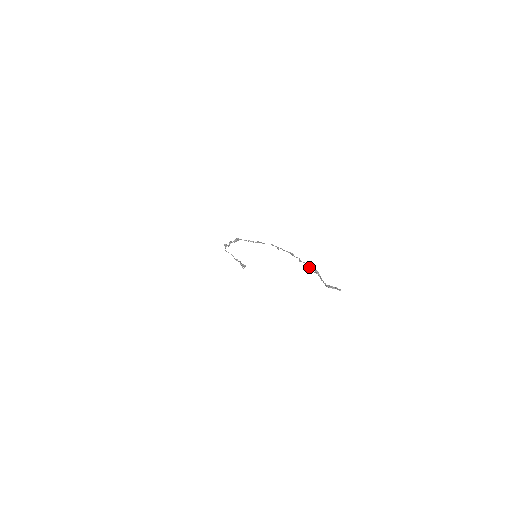
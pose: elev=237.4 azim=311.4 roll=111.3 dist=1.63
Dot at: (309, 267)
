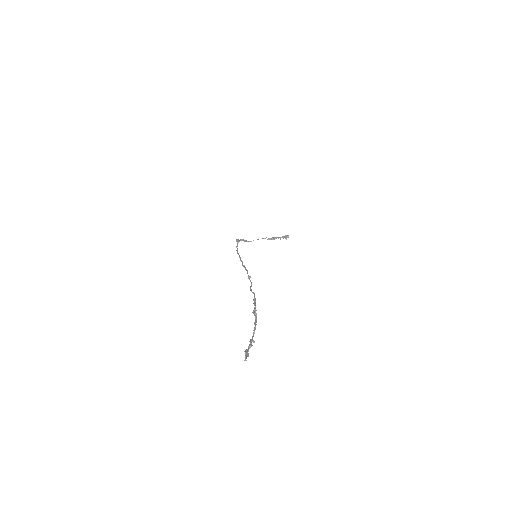
Dot at: occluded
